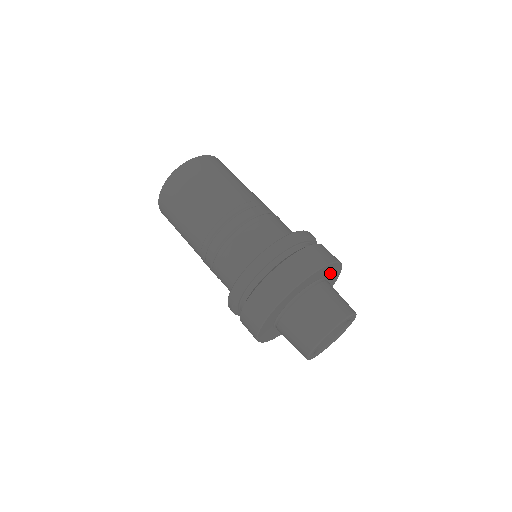
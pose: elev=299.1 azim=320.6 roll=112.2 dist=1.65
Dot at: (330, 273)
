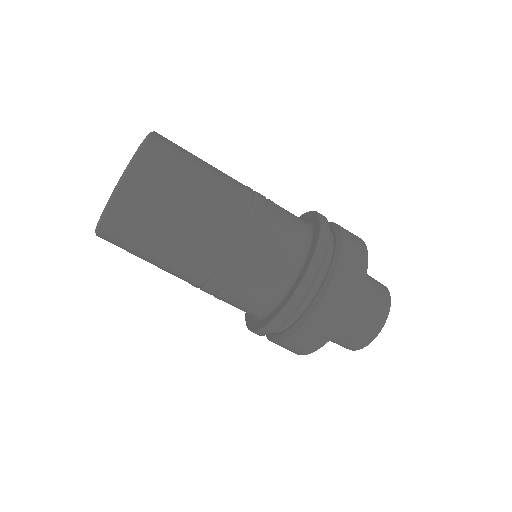
Dot at: occluded
